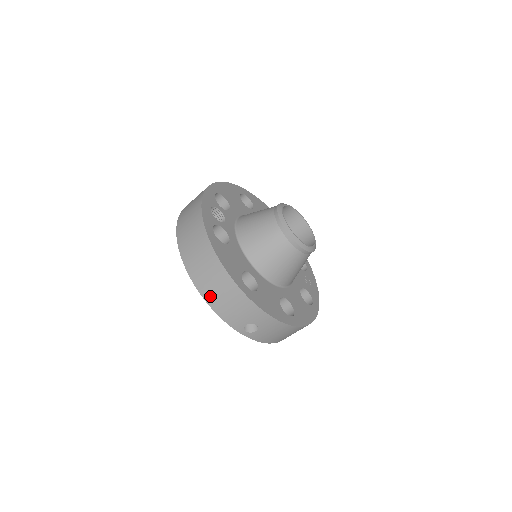
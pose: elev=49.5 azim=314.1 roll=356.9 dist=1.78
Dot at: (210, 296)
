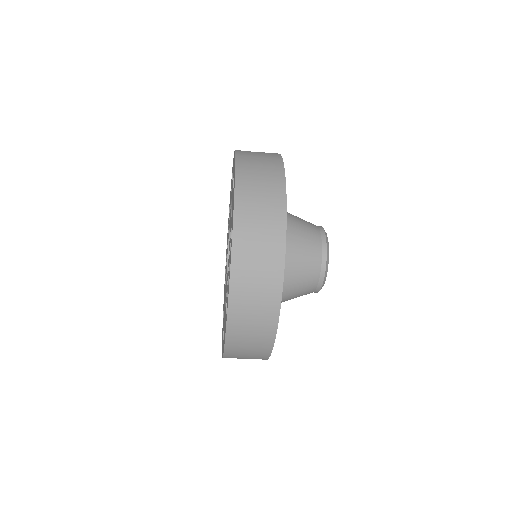
Dot at: occluded
